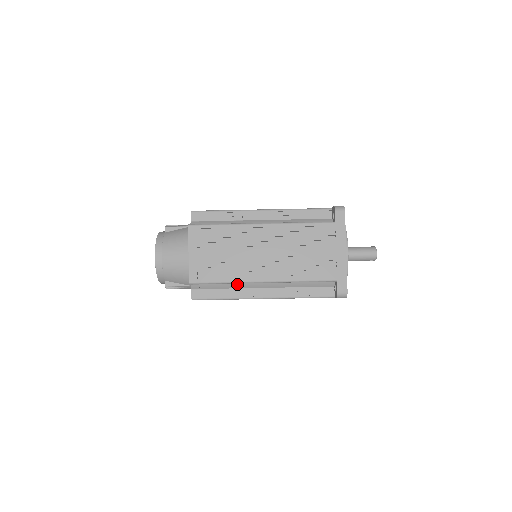
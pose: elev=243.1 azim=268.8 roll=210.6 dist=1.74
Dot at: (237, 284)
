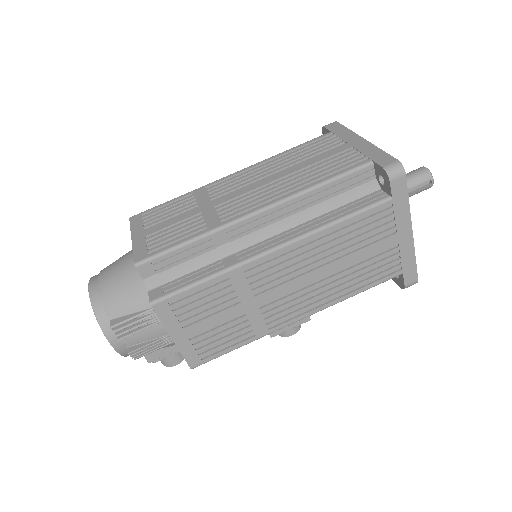
Dot at: (221, 248)
